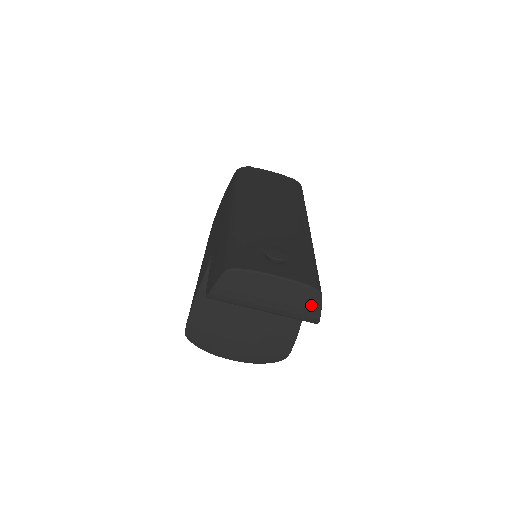
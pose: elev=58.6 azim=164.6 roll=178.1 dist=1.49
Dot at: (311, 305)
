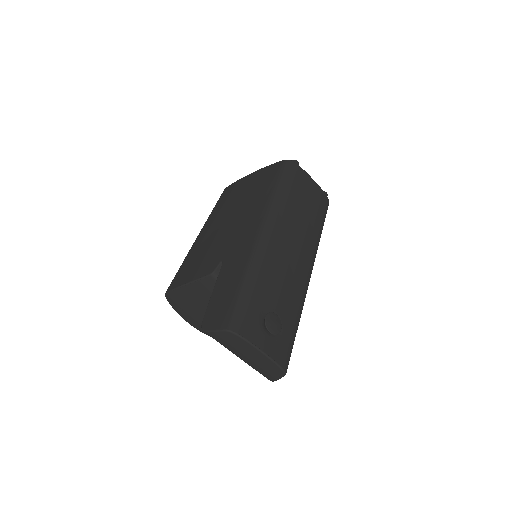
Dot at: (274, 375)
